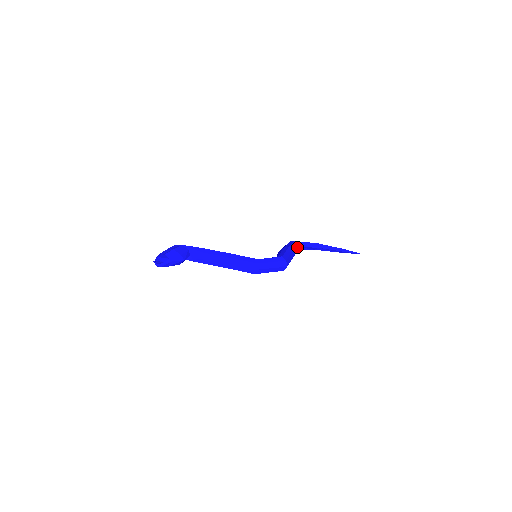
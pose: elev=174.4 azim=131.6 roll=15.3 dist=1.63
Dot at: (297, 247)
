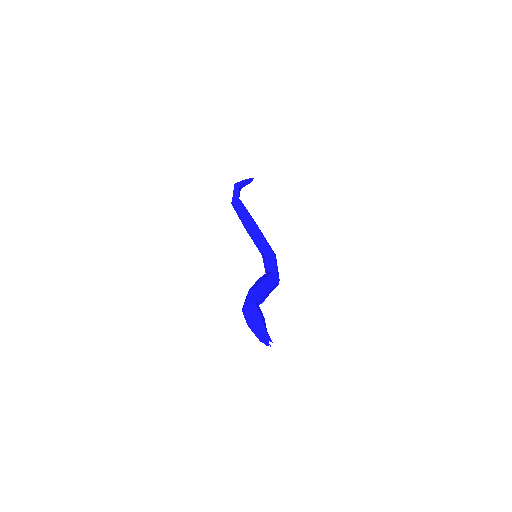
Dot at: occluded
